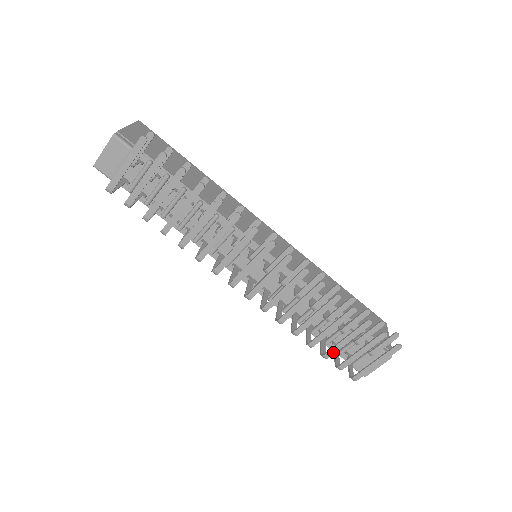
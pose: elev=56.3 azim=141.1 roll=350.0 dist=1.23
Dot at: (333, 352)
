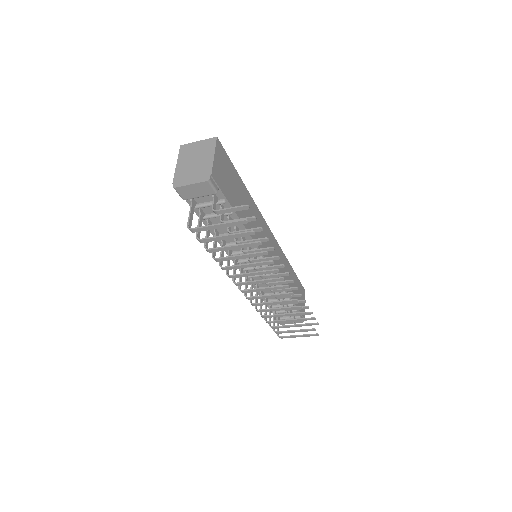
Dot at: occluded
